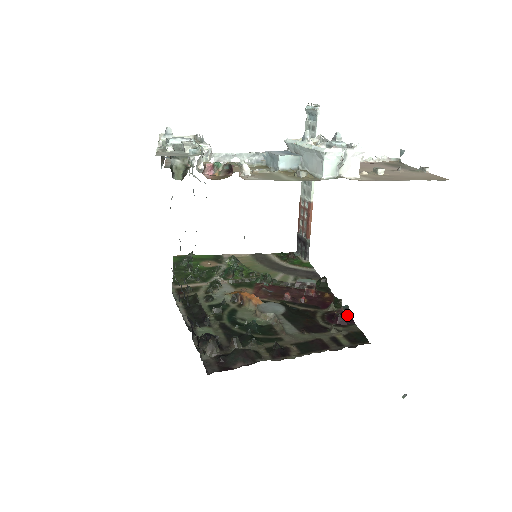
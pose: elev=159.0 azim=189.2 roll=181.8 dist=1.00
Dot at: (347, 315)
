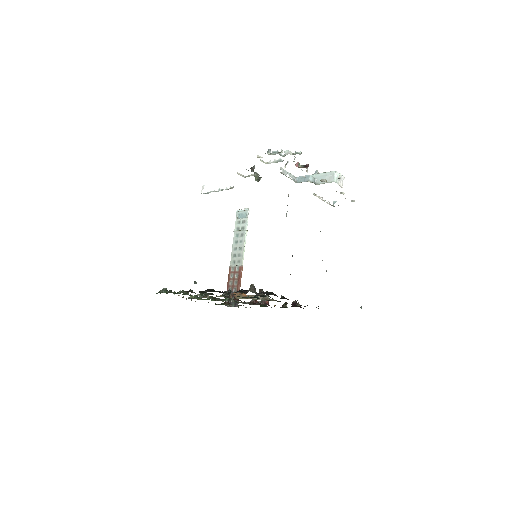
Dot at: occluded
